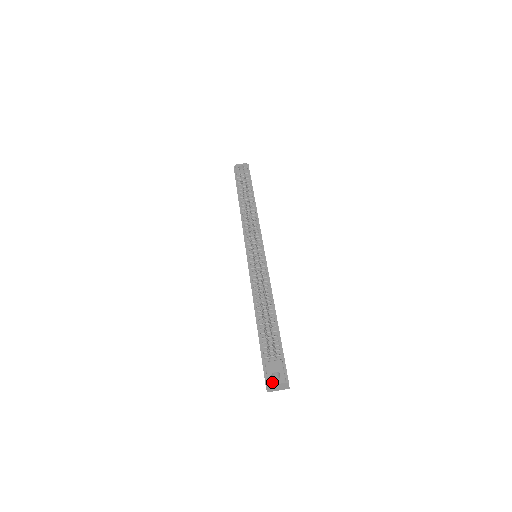
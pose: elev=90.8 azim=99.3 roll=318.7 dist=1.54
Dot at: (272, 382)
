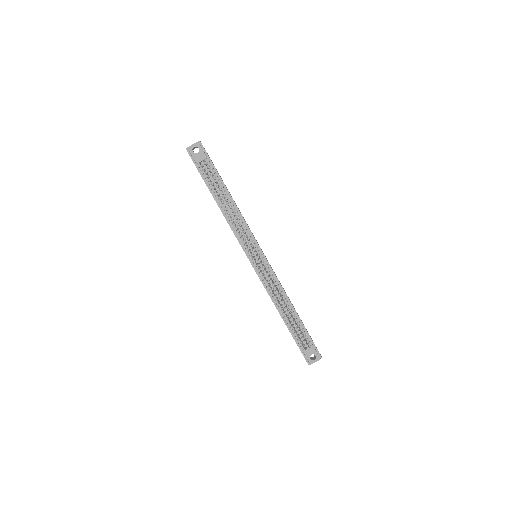
Dot at: (312, 362)
